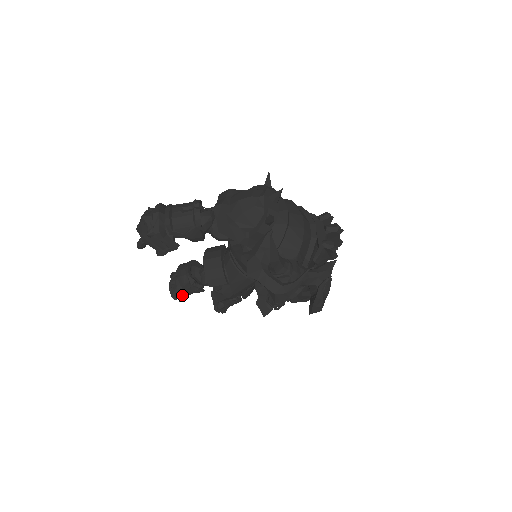
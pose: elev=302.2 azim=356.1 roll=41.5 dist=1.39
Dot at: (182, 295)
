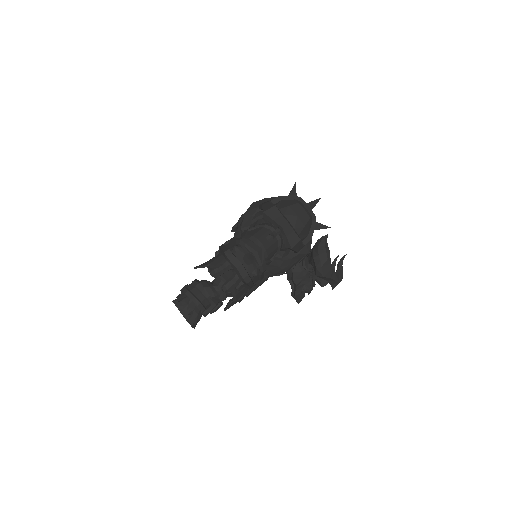
Dot at: (198, 320)
